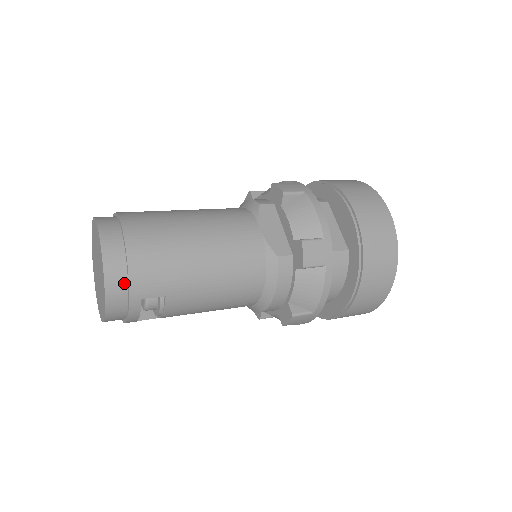
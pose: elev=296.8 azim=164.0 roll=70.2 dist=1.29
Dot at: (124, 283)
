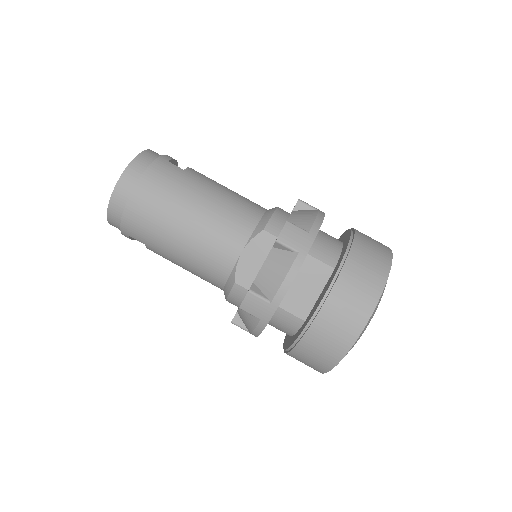
Dot at: (120, 220)
